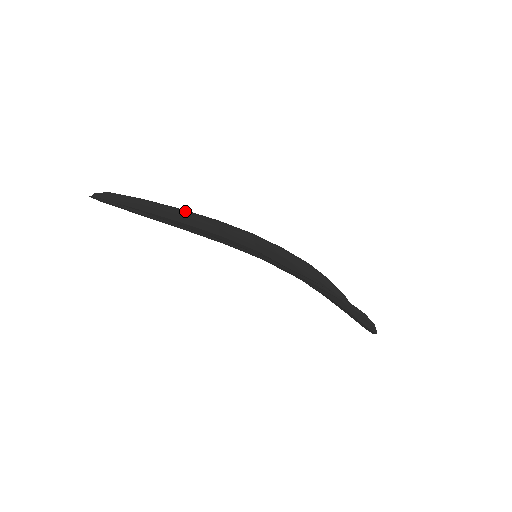
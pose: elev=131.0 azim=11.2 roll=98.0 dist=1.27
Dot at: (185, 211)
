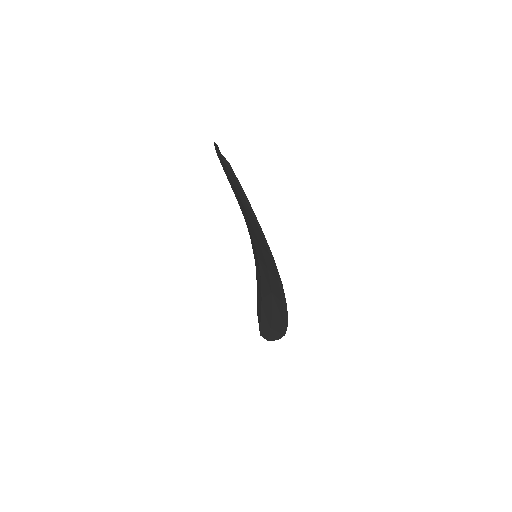
Dot at: occluded
